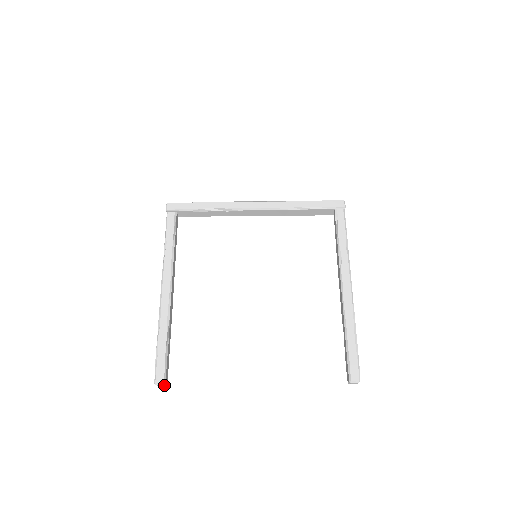
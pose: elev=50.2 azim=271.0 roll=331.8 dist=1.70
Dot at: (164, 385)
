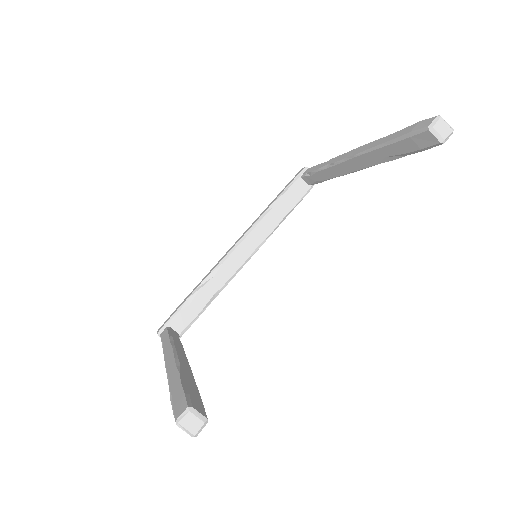
Dot at: (198, 418)
